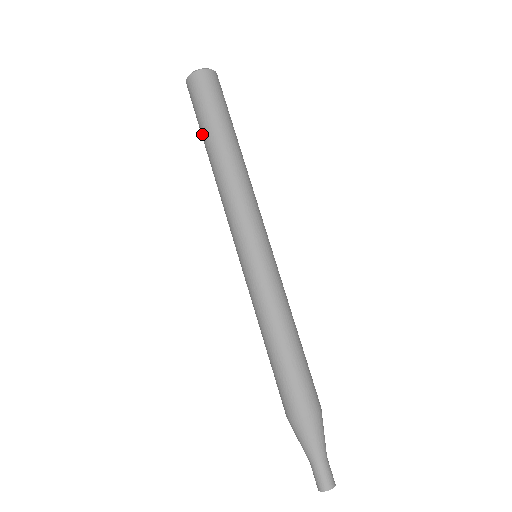
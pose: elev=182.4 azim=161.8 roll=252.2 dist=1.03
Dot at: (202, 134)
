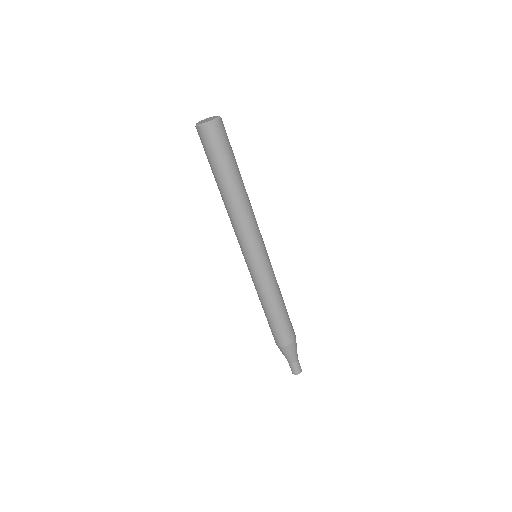
Dot at: (213, 173)
